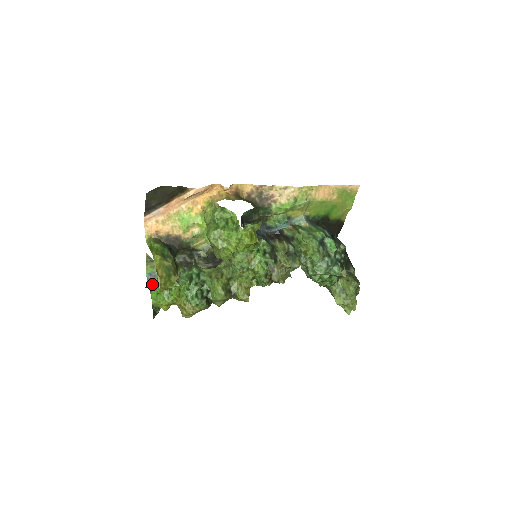
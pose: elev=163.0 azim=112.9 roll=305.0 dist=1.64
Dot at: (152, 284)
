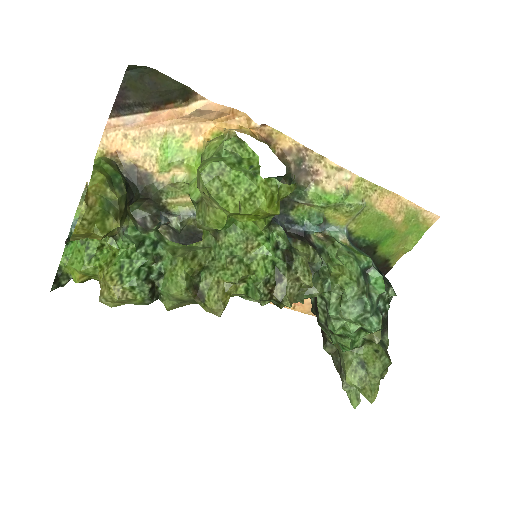
Dot at: occluded
